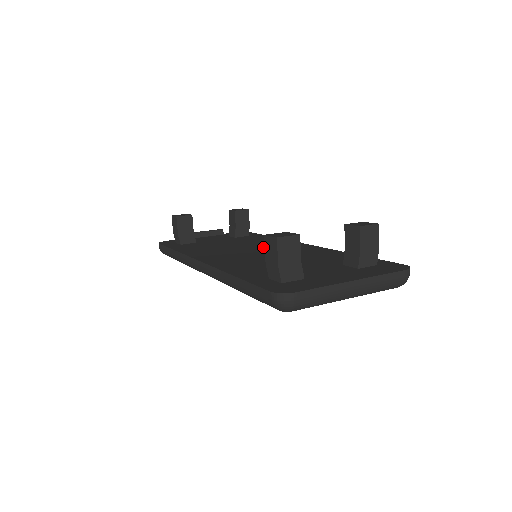
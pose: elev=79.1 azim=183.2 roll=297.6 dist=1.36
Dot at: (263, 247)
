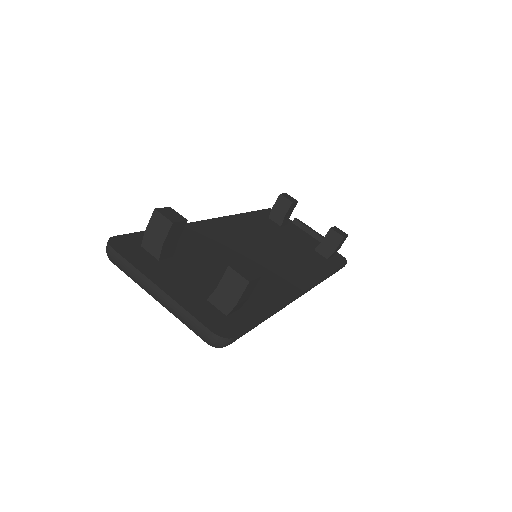
Dot at: (278, 259)
